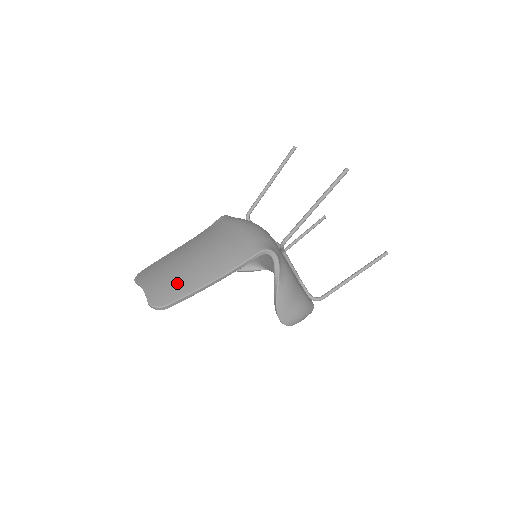
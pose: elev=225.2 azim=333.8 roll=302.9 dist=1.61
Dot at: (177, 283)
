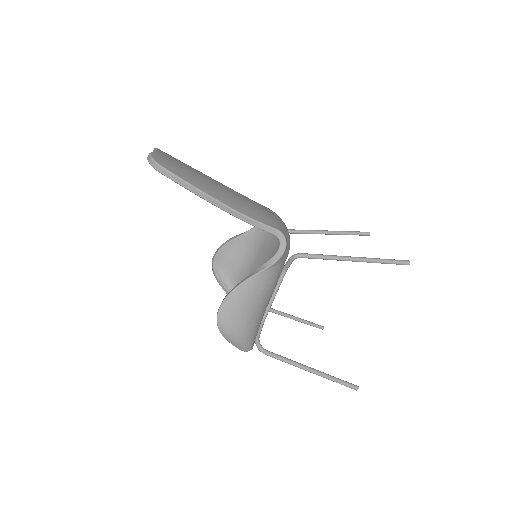
Dot at: (188, 172)
